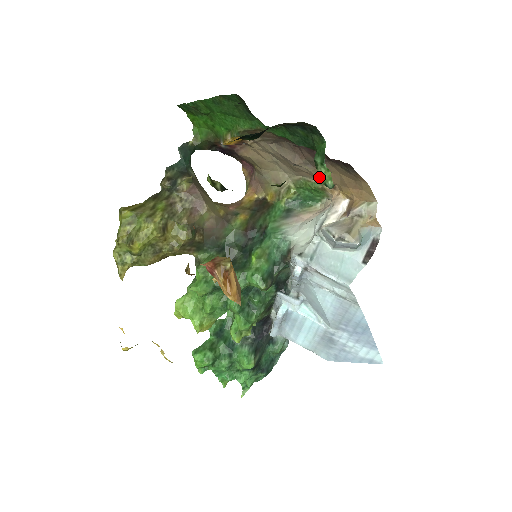
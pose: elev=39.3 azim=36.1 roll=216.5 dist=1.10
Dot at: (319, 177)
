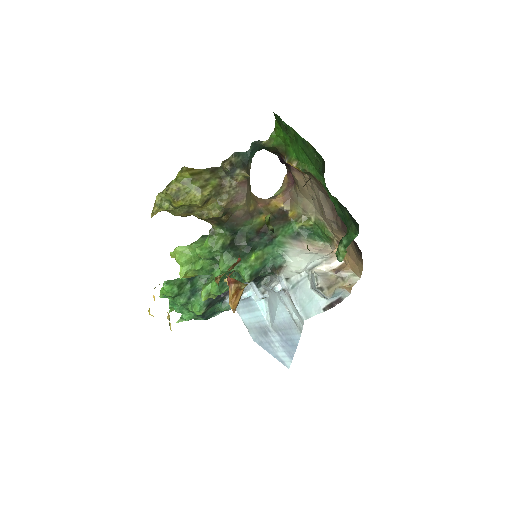
Dot at: (335, 233)
